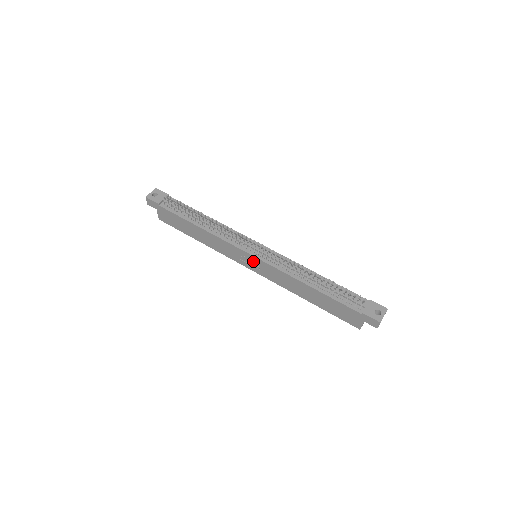
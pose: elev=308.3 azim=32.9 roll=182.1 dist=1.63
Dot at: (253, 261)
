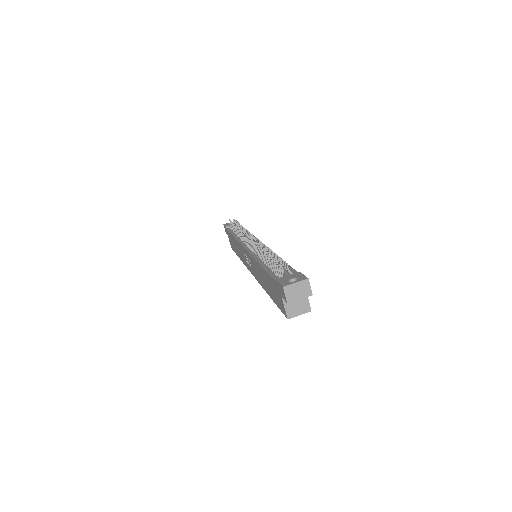
Dot at: occluded
